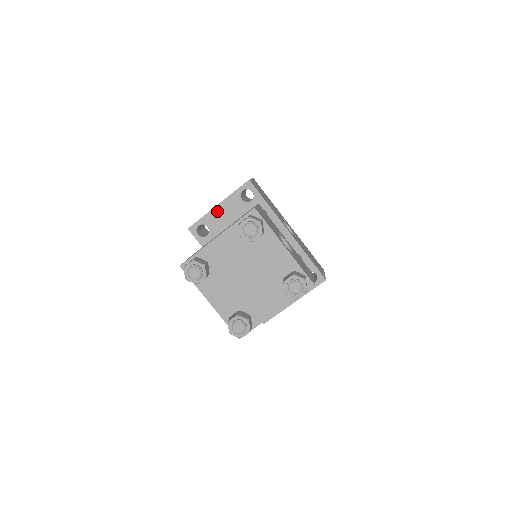
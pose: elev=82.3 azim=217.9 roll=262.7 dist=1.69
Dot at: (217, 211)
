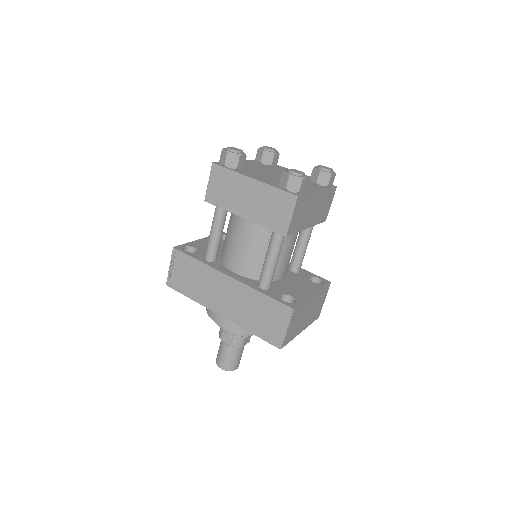
Dot at: (201, 242)
